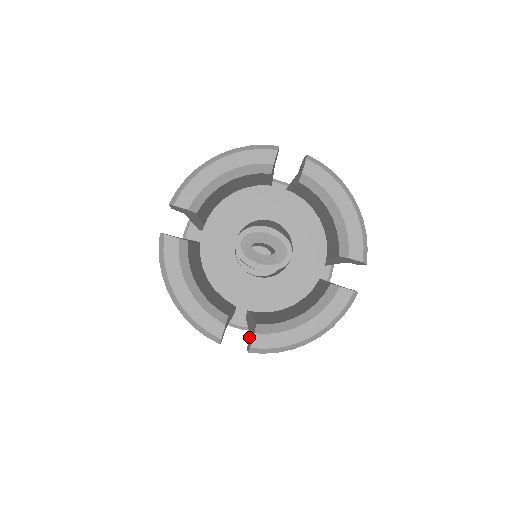
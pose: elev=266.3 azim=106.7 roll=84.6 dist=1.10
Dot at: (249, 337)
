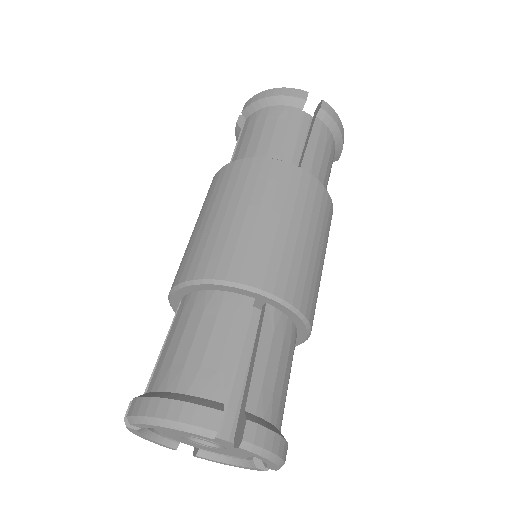
Dot at: occluded
